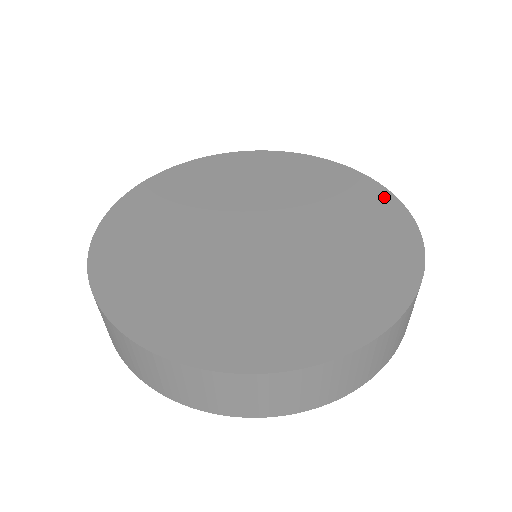
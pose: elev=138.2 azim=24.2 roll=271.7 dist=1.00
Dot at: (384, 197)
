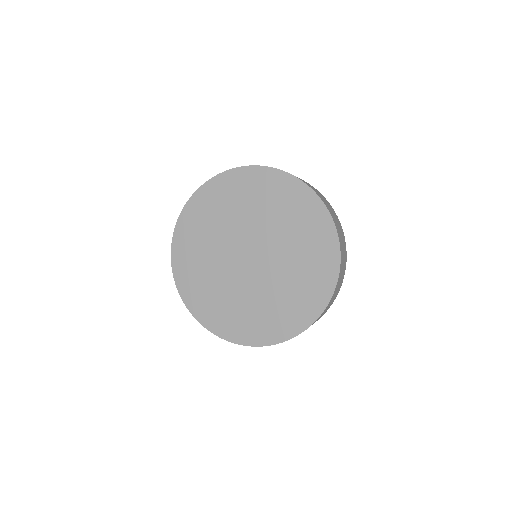
Dot at: (329, 283)
